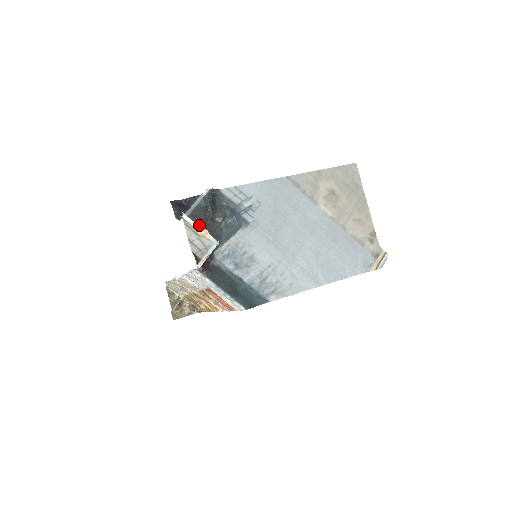
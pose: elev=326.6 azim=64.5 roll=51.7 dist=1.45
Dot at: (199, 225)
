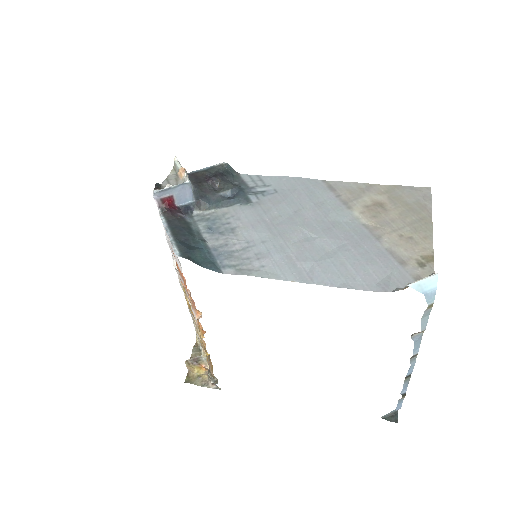
Dot at: (192, 181)
